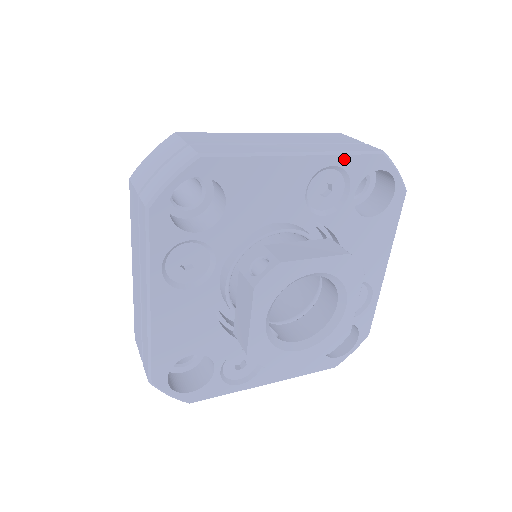
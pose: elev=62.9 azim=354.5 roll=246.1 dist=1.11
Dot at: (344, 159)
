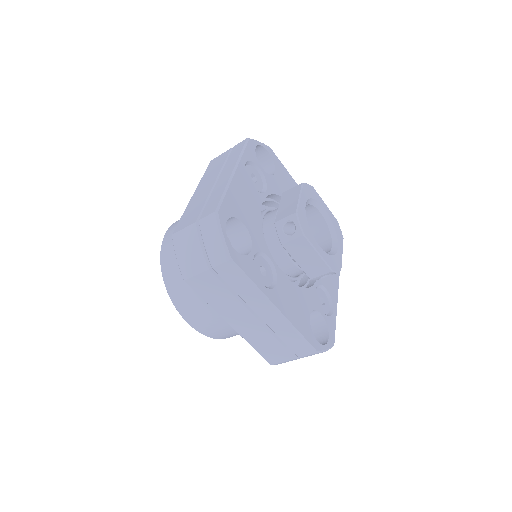
Dot at: (245, 156)
